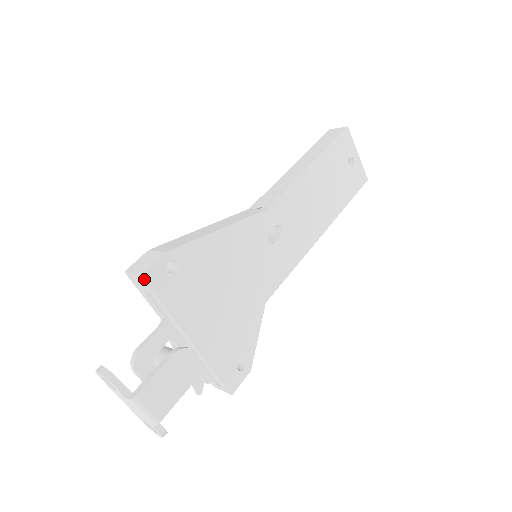
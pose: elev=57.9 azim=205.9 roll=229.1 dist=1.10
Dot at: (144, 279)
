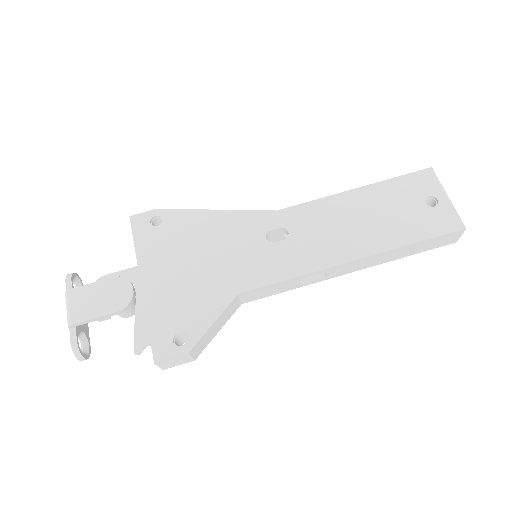
Dot at: (130, 220)
